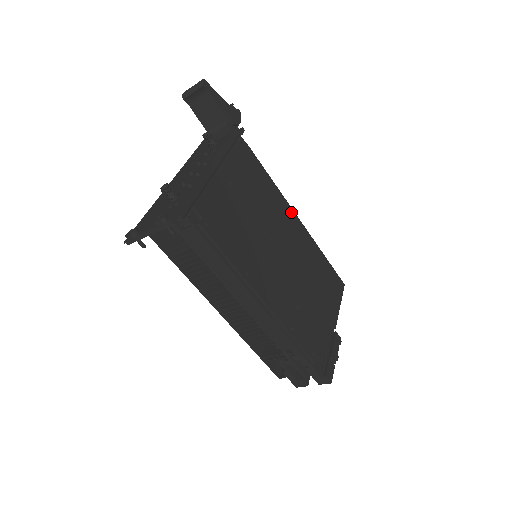
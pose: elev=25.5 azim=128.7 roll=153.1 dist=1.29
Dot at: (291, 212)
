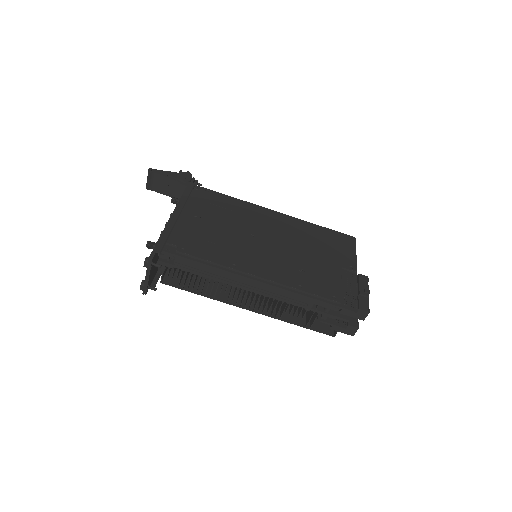
Dot at: (268, 211)
